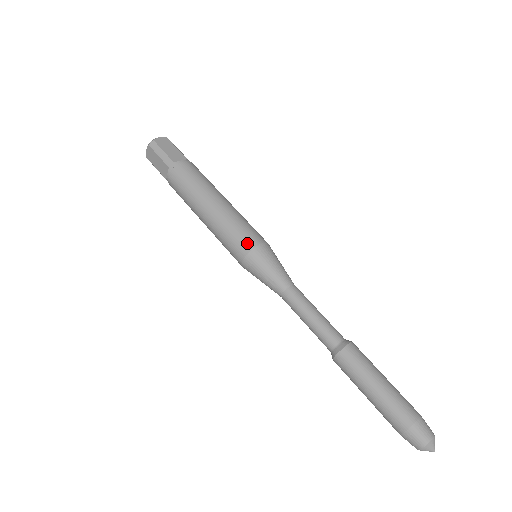
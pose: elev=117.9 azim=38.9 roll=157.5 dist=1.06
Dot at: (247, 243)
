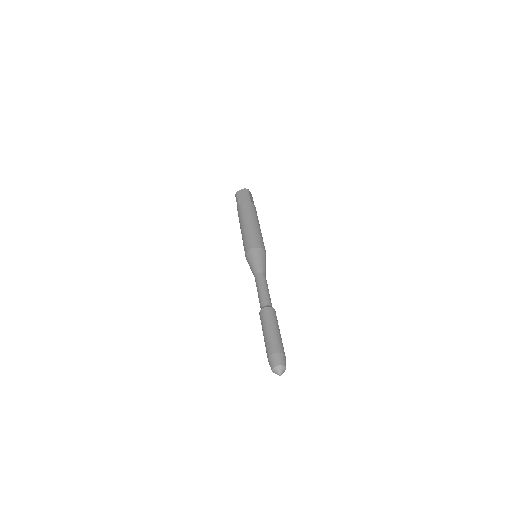
Dot at: (261, 245)
